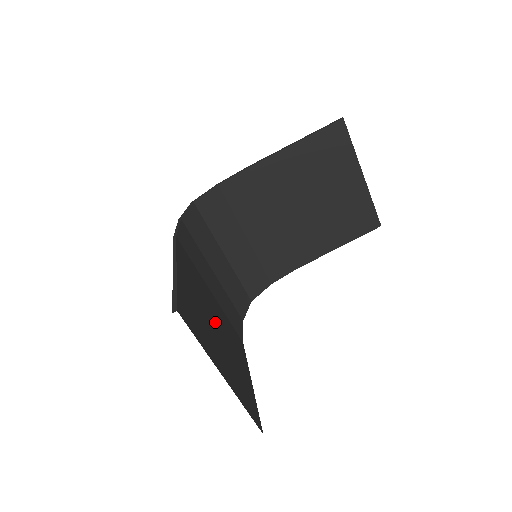
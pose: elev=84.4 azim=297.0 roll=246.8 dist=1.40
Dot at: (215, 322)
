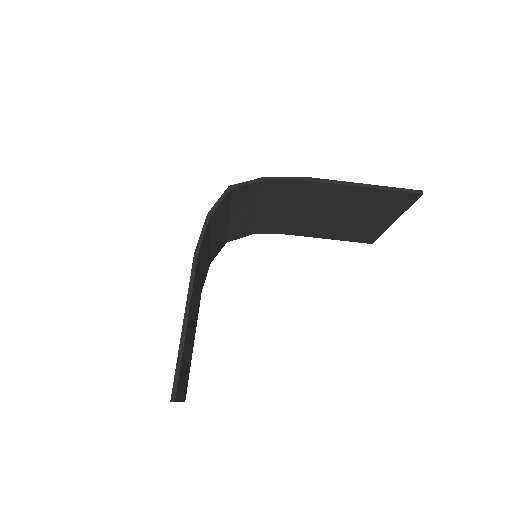
Dot at: (192, 326)
